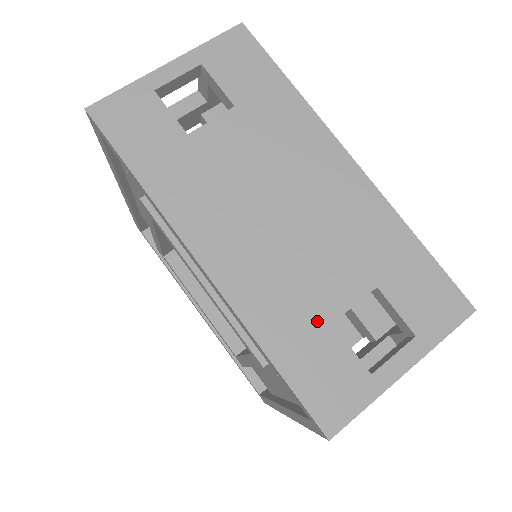
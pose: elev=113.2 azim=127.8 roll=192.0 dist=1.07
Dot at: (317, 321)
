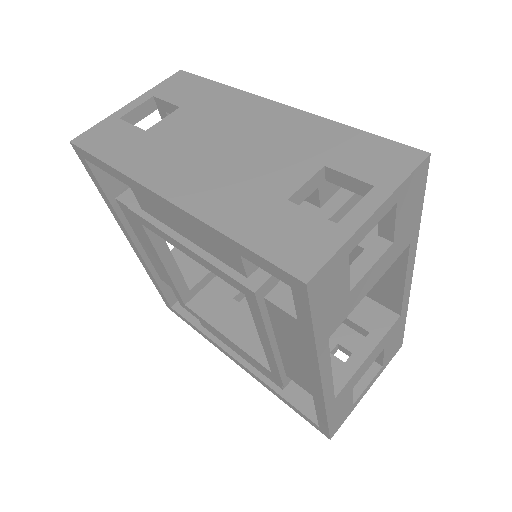
Dot at: (272, 202)
